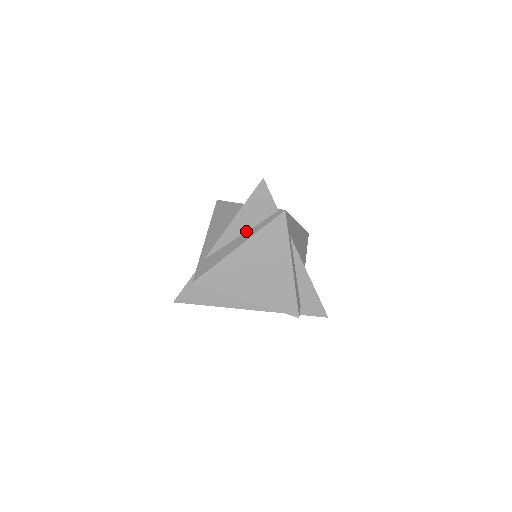
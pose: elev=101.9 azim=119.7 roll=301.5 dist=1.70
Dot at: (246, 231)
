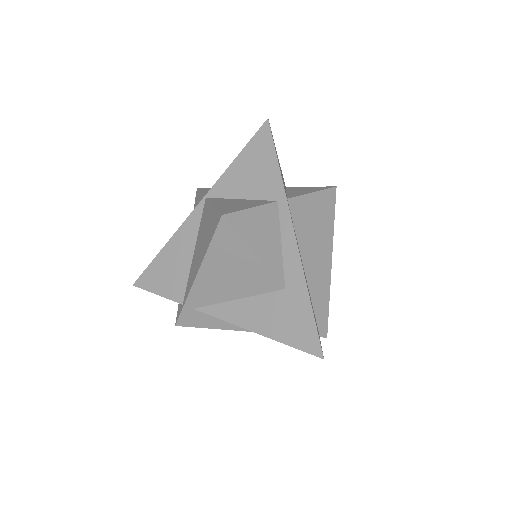
Dot at: occluded
